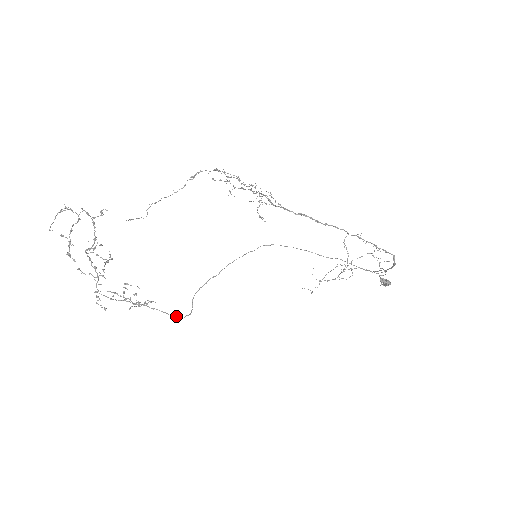
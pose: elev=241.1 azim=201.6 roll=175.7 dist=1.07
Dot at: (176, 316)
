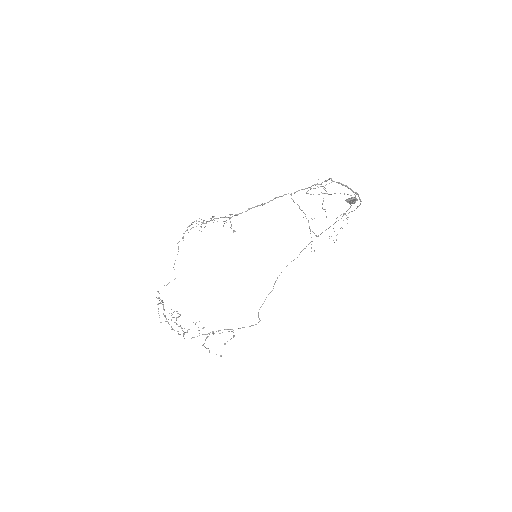
Dot at: (238, 328)
